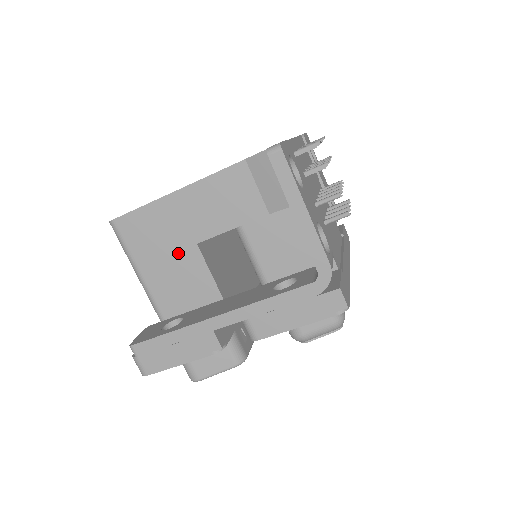
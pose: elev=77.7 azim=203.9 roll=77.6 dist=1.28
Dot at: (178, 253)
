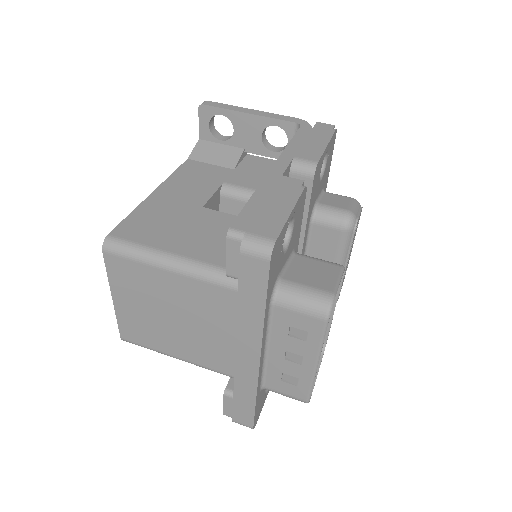
Dot at: (193, 220)
